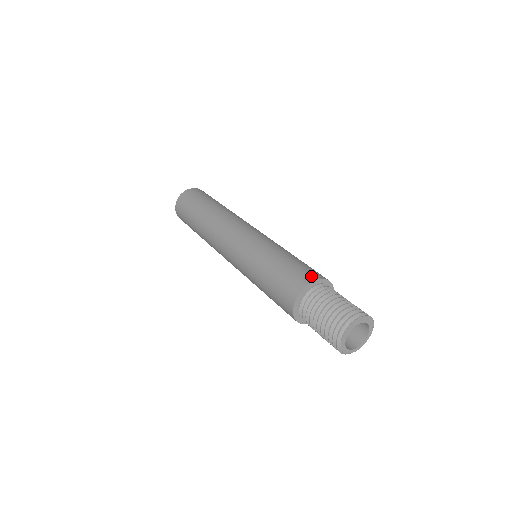
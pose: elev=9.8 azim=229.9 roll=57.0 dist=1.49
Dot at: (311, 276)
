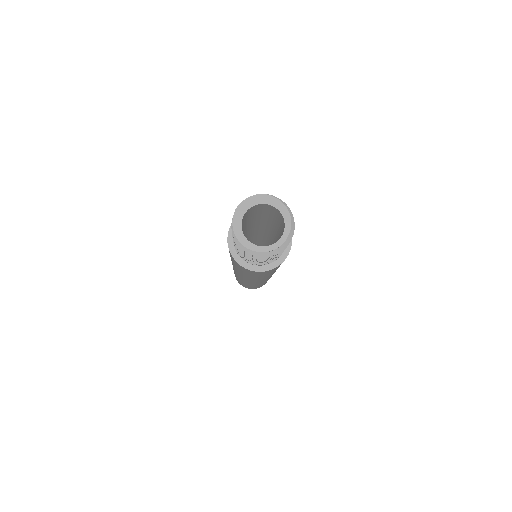
Dot at: occluded
